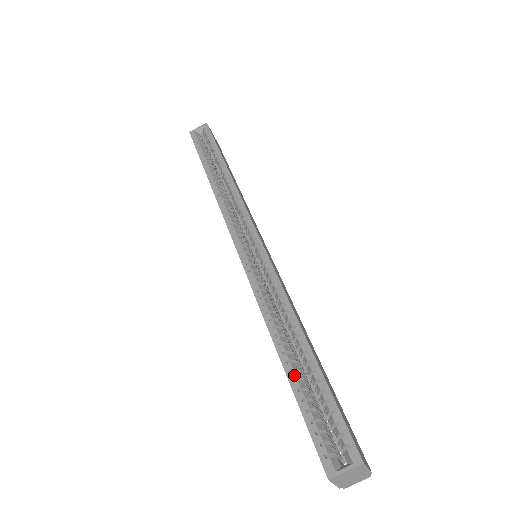
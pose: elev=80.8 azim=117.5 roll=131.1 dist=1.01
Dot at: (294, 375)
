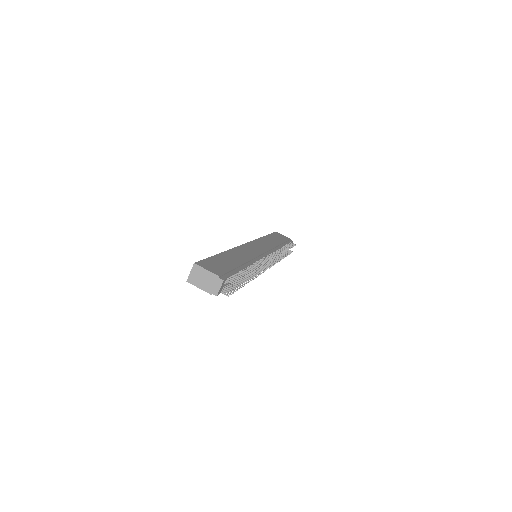
Dot at: occluded
